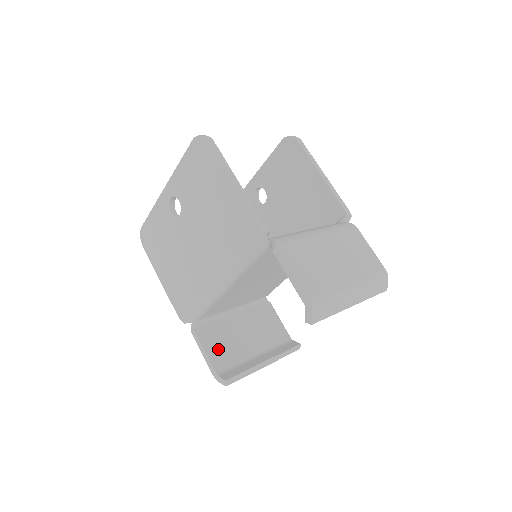
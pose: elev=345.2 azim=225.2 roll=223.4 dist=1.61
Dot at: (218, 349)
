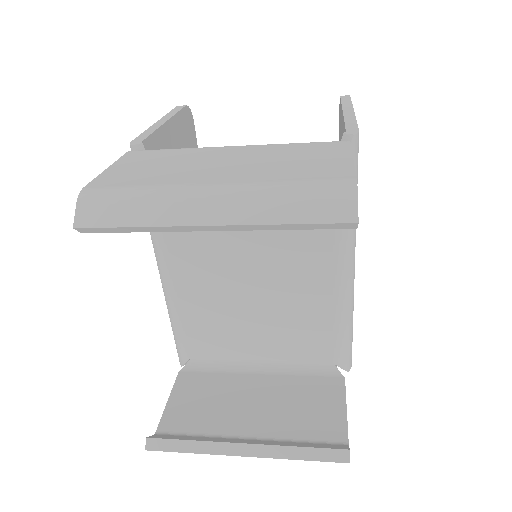
Dot at: (190, 404)
